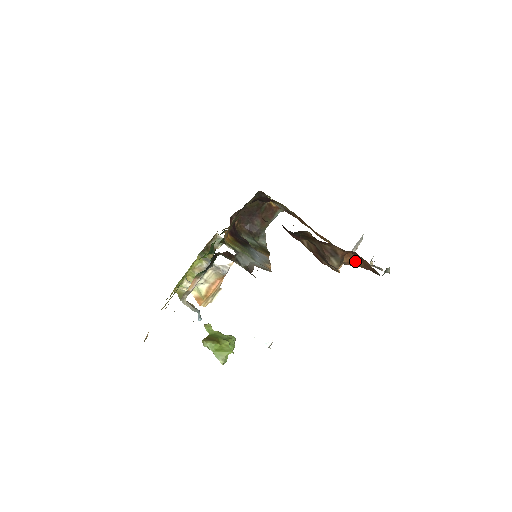
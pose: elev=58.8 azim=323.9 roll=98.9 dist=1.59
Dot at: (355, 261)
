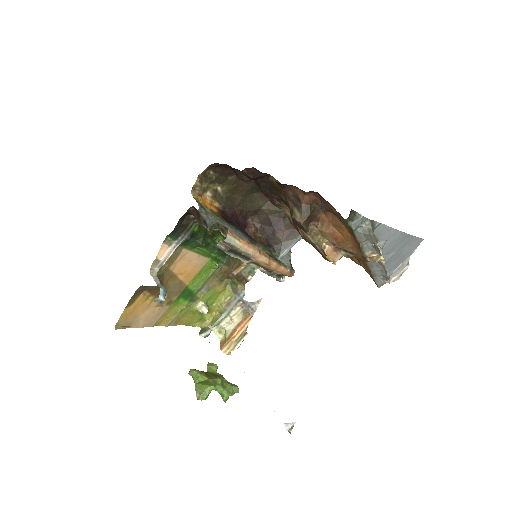
Dot at: (342, 233)
